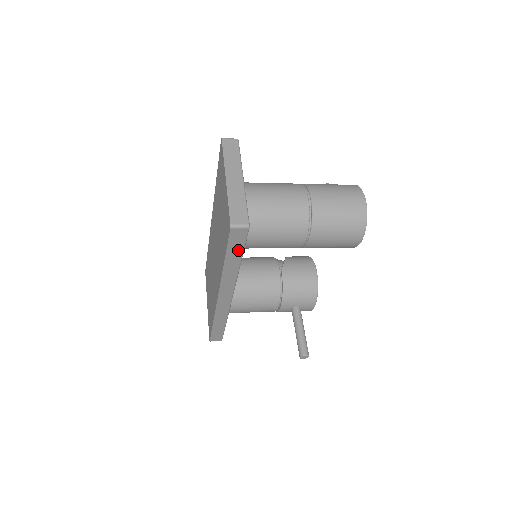
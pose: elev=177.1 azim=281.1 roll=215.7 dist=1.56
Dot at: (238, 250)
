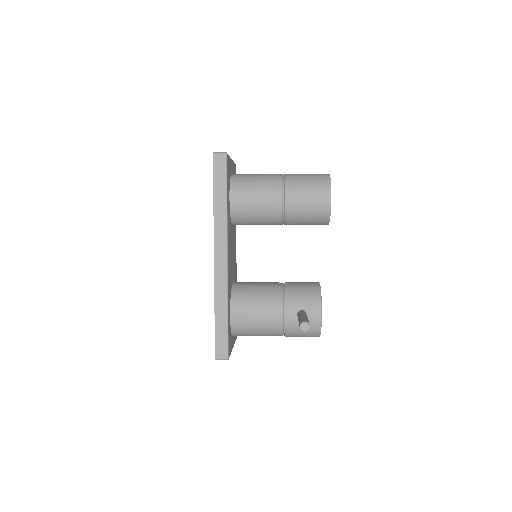
Dot at: (222, 183)
